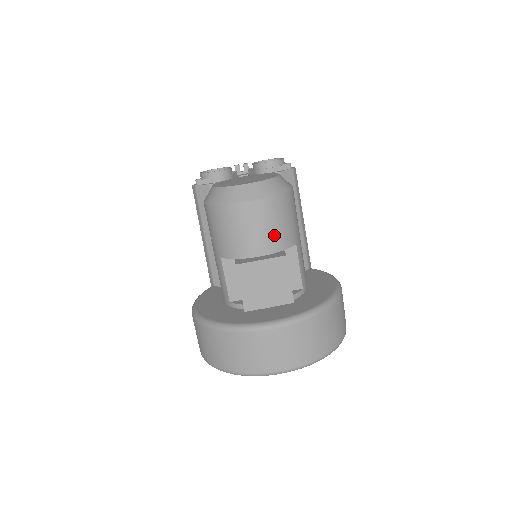
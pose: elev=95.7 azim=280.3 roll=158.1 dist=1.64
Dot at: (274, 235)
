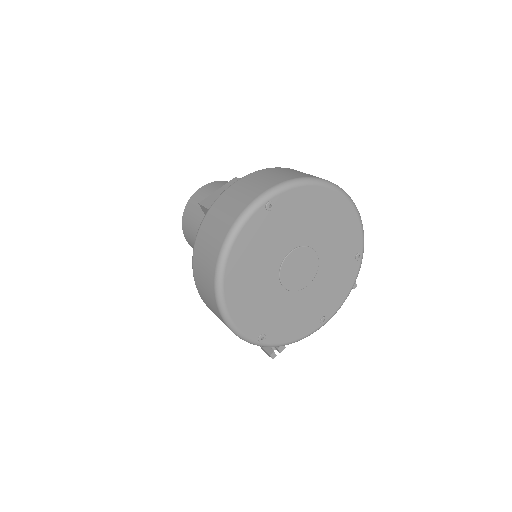
Dot at: occluded
